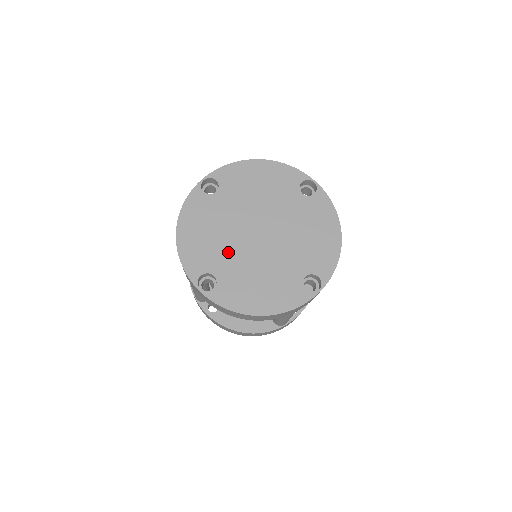
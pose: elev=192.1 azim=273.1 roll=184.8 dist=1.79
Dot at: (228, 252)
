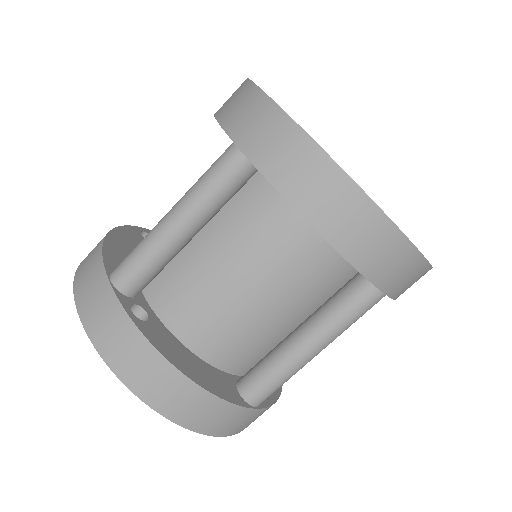
Dot at: occluded
